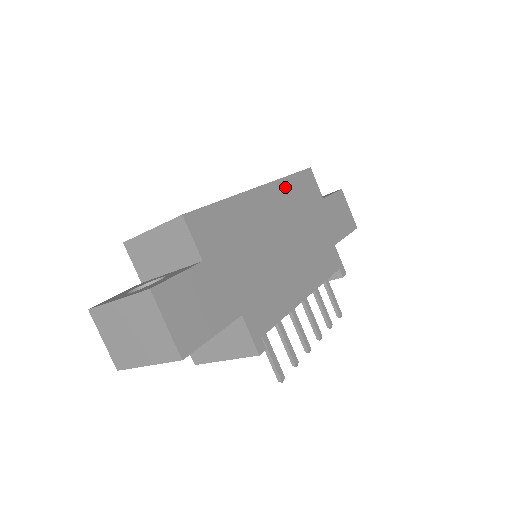
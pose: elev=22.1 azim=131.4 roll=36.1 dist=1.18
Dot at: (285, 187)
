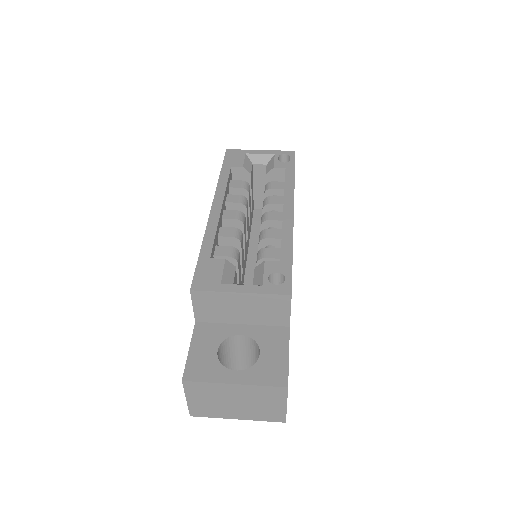
Dot at: occluded
